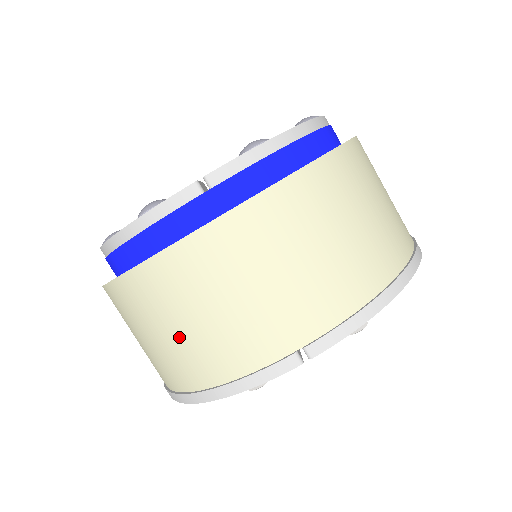
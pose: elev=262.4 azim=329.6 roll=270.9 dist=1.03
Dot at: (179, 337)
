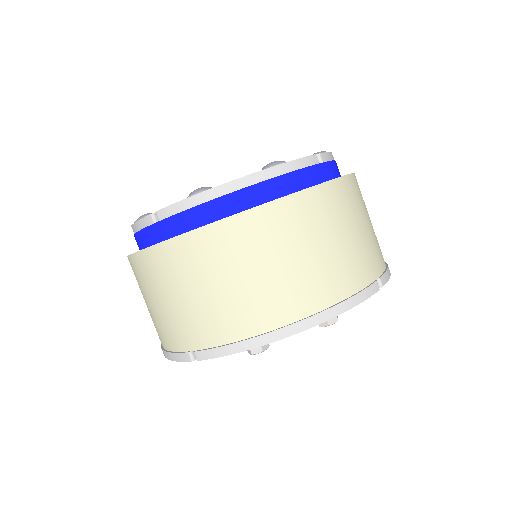
Dot at: (148, 309)
